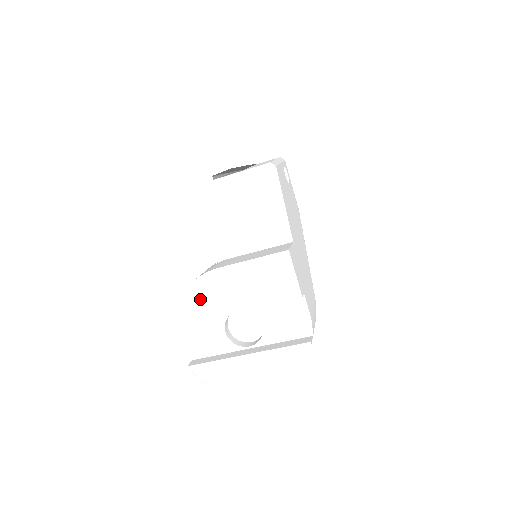
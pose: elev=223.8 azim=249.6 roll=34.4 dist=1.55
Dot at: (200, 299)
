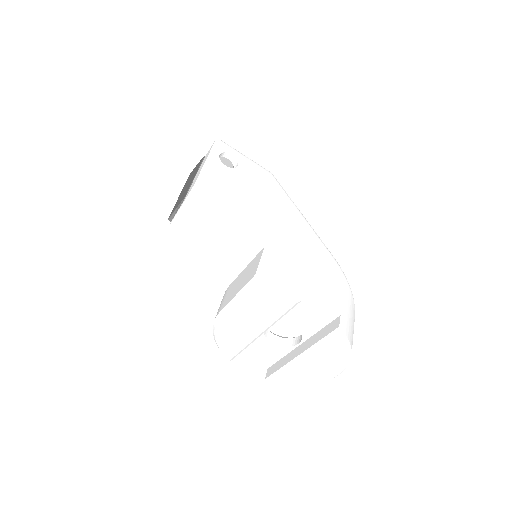
Dot at: (228, 339)
